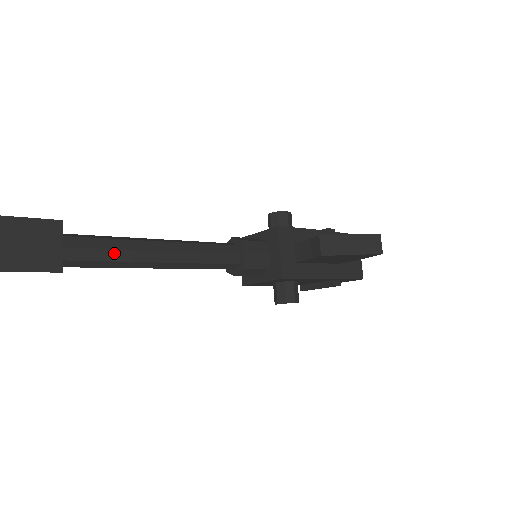
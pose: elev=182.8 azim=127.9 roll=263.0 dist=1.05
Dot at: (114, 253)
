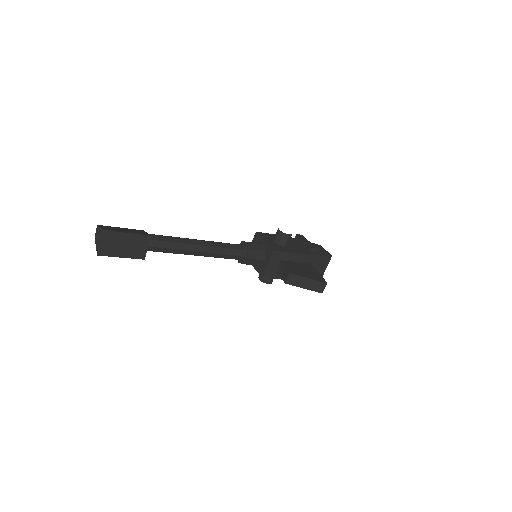
Dot at: (173, 250)
